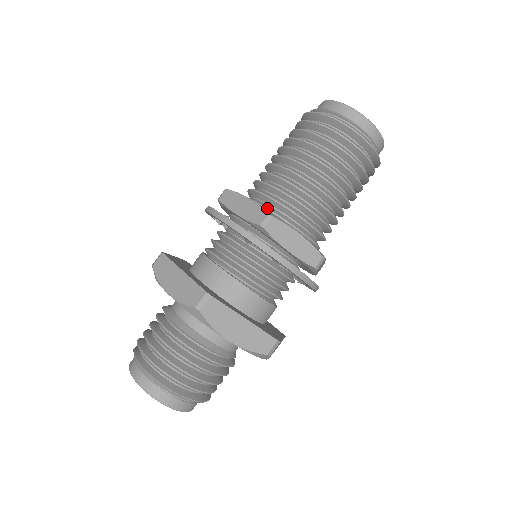
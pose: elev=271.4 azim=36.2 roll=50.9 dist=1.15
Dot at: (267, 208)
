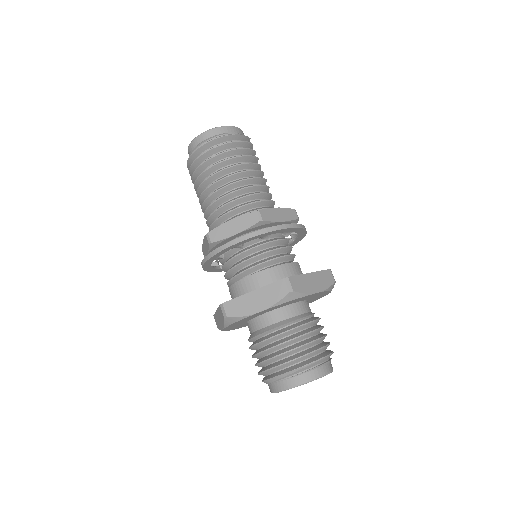
Dot at: occluded
